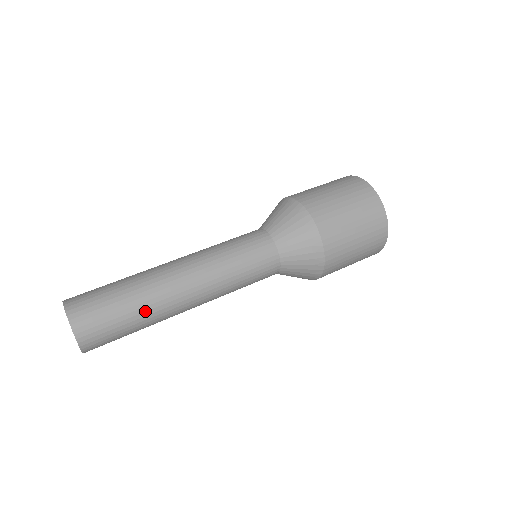
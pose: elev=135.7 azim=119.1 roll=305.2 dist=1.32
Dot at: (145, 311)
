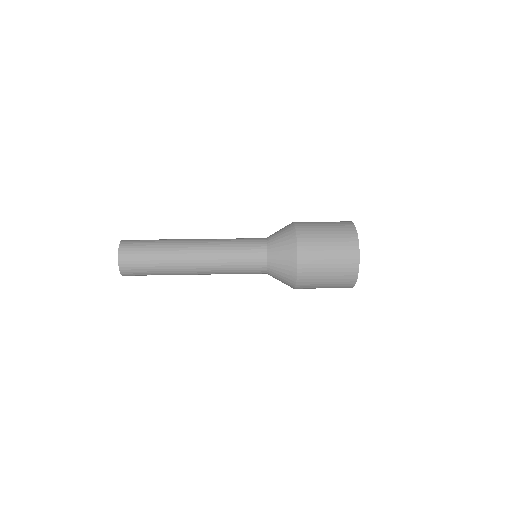
Dot at: (165, 271)
